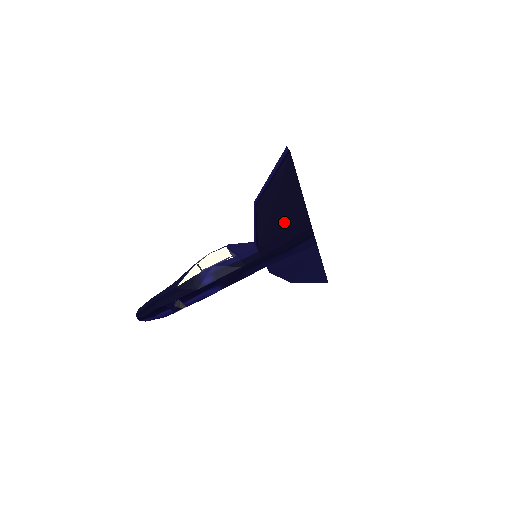
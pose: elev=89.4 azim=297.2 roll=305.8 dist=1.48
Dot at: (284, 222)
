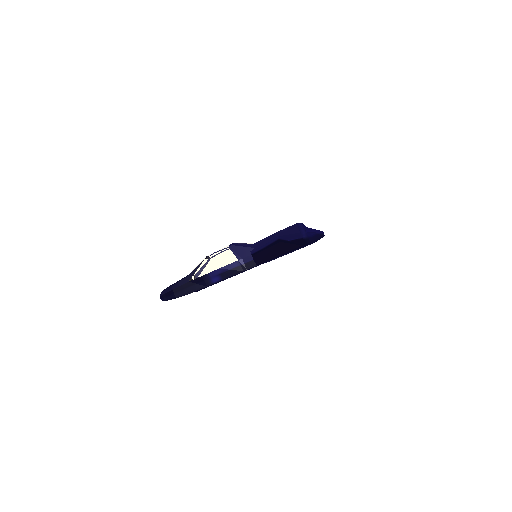
Dot at: (279, 253)
